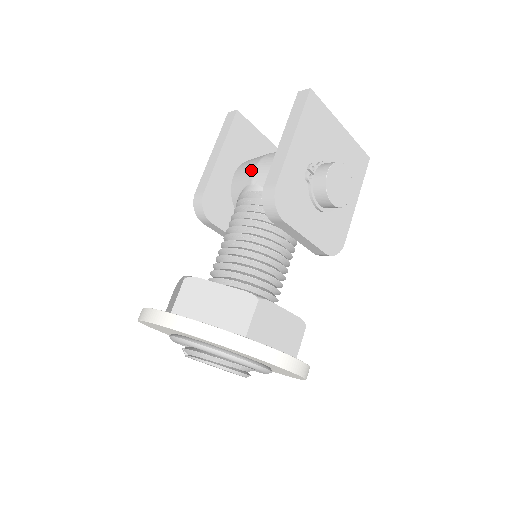
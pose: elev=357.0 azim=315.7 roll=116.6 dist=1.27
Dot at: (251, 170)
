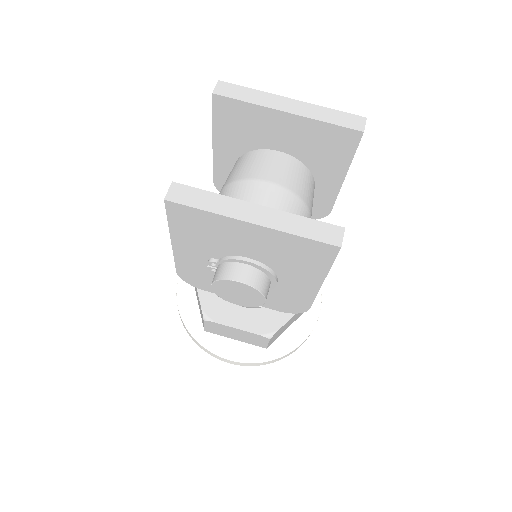
Dot at: occluded
